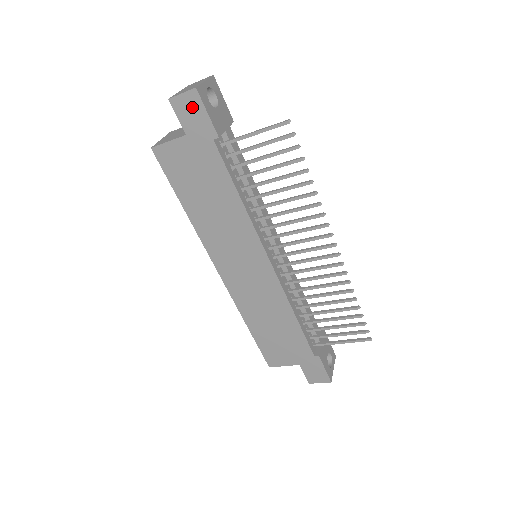
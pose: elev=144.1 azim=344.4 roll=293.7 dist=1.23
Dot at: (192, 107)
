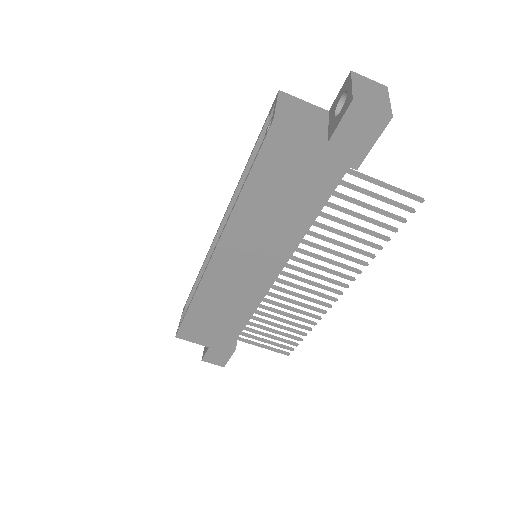
Dot at: (367, 127)
